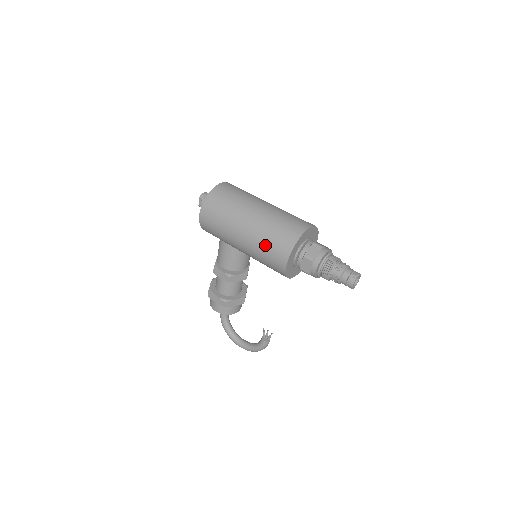
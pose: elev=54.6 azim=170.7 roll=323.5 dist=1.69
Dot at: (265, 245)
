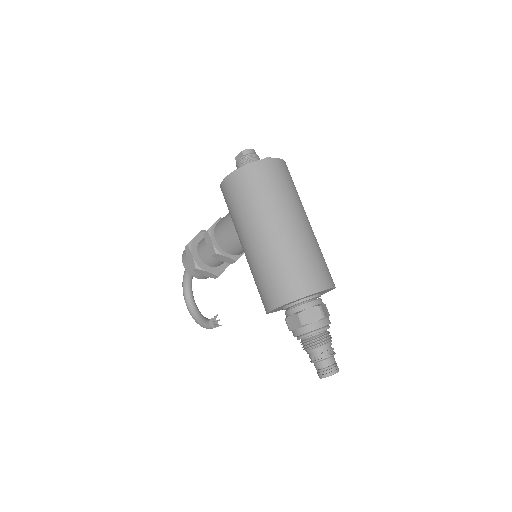
Dot at: (268, 272)
